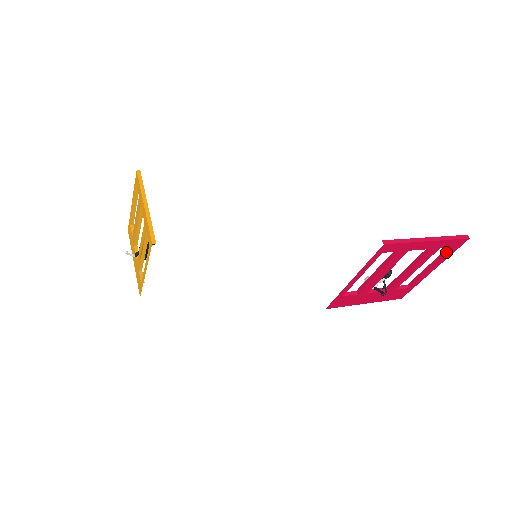
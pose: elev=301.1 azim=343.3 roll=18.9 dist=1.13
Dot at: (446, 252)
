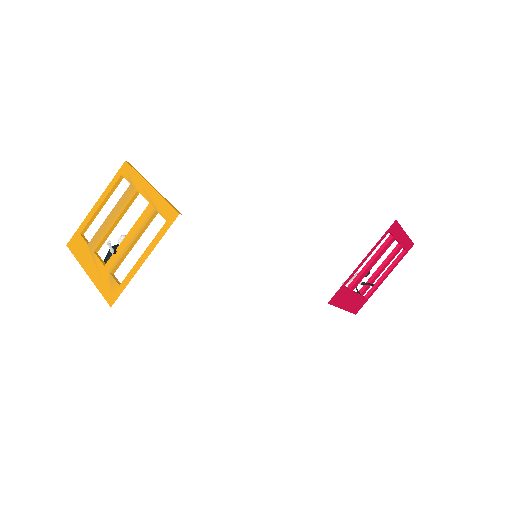
Dot at: (399, 257)
